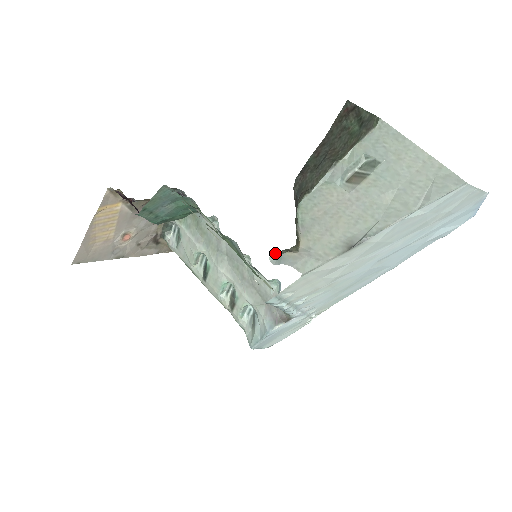
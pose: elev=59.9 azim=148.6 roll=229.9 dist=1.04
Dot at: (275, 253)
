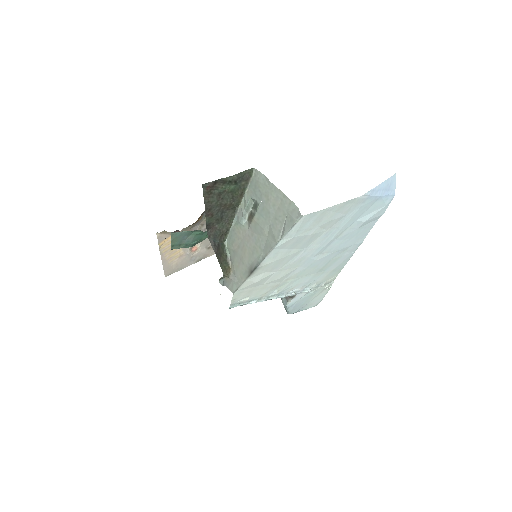
Dot at: (220, 279)
